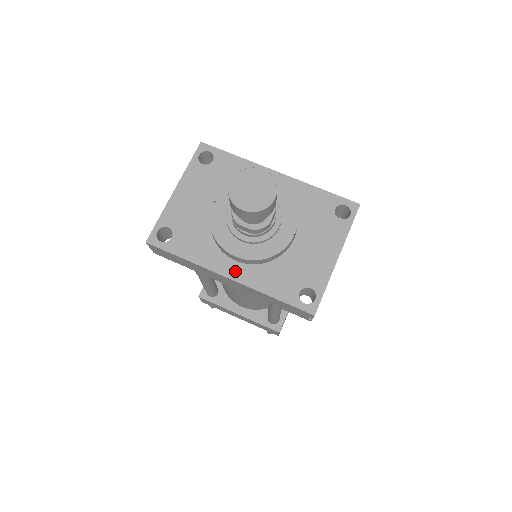
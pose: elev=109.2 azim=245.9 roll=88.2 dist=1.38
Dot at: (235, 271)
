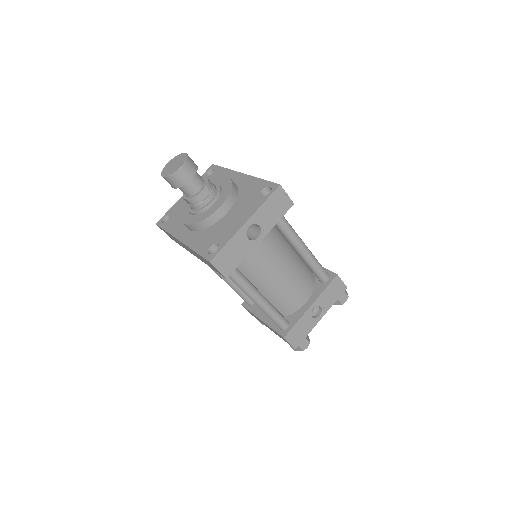
Dot at: (185, 236)
